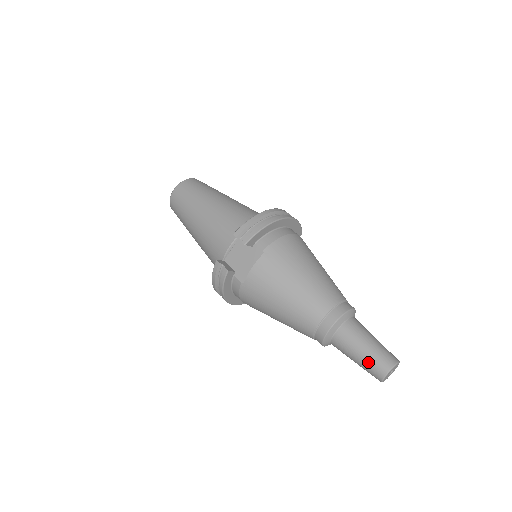
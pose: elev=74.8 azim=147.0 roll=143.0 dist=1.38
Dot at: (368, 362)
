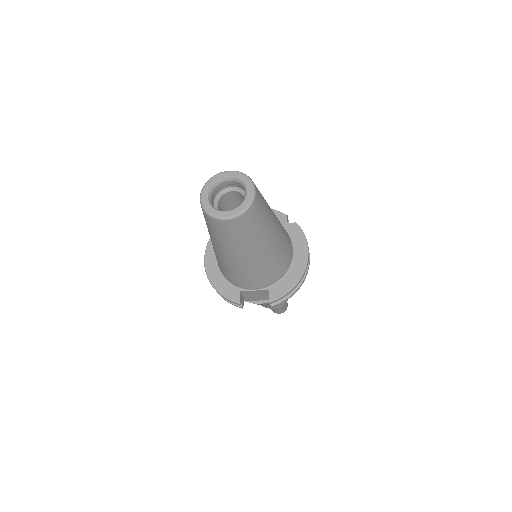
Dot at: (275, 311)
